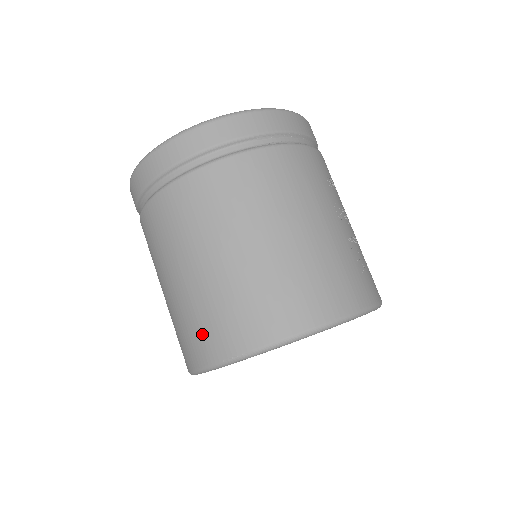
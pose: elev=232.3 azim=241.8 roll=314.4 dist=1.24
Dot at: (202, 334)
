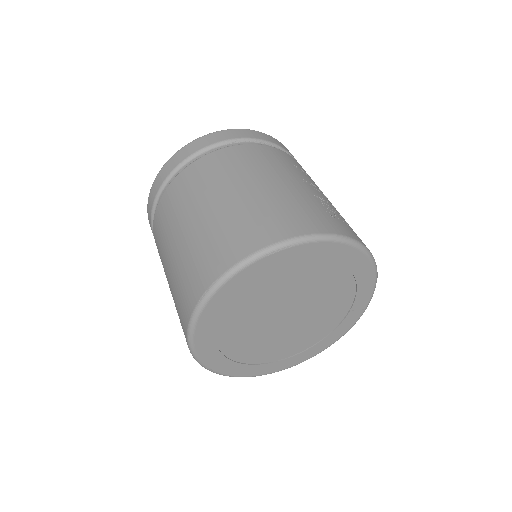
Dot at: (186, 289)
